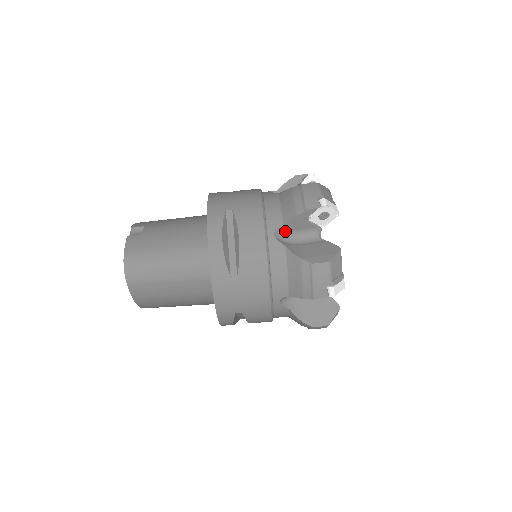
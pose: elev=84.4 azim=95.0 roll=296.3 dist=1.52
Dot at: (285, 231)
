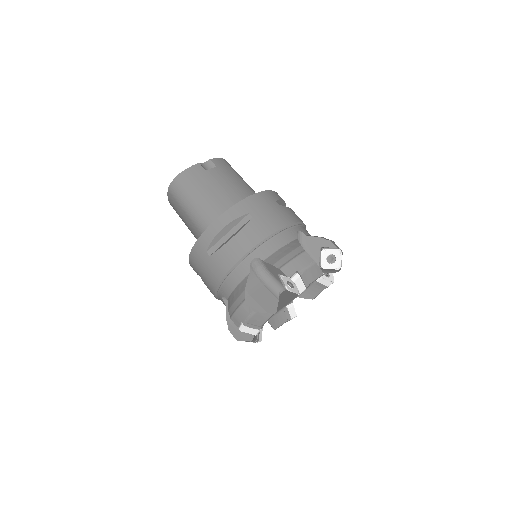
Dot at: (263, 265)
